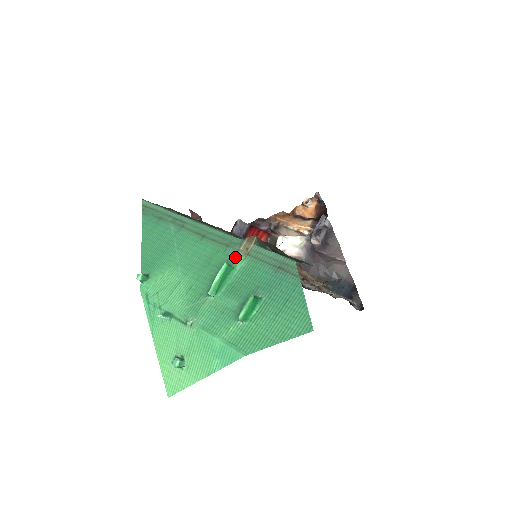
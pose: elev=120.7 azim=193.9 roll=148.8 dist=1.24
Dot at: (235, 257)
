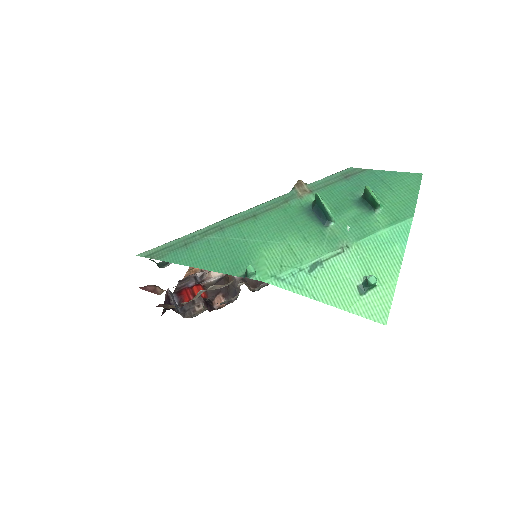
Dot at: (305, 200)
